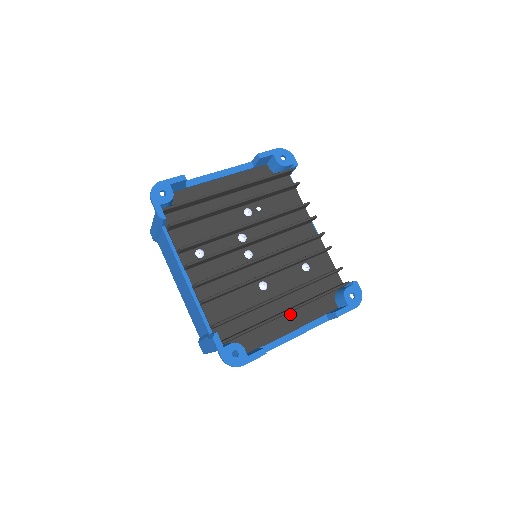
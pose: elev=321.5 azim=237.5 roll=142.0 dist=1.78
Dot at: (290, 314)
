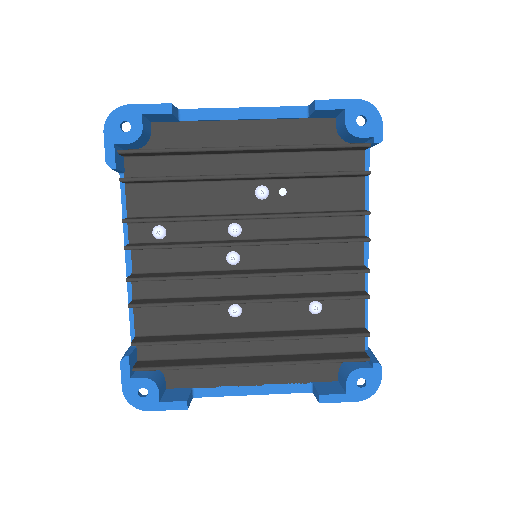
Dot at: occluded
